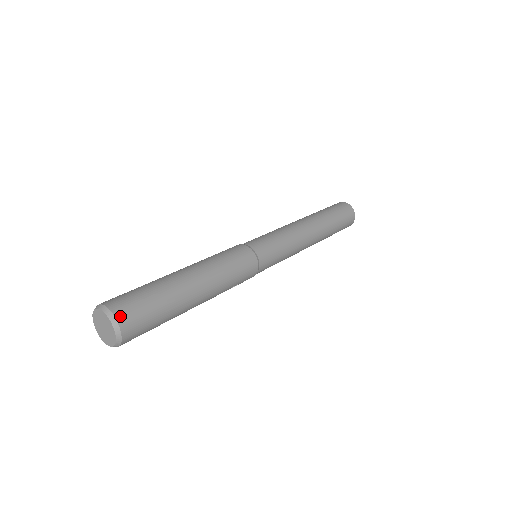
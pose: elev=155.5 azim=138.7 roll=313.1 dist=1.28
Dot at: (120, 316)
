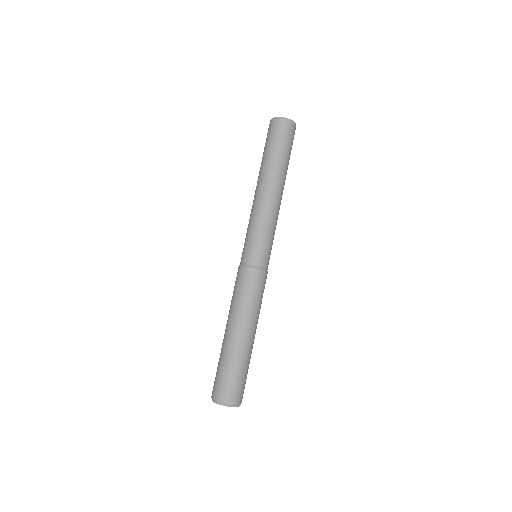
Dot at: (228, 400)
